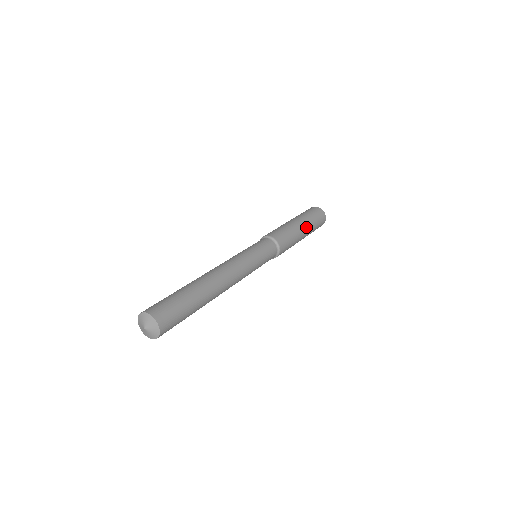
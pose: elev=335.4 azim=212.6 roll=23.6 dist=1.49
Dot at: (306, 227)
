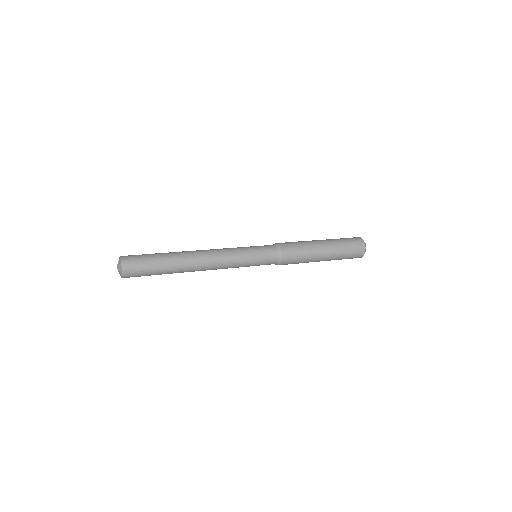
Dot at: (328, 255)
